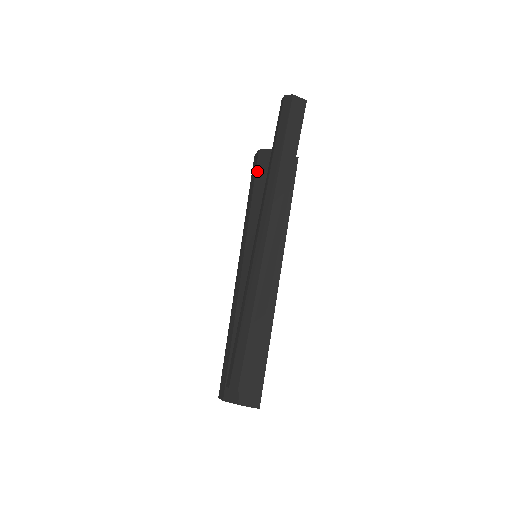
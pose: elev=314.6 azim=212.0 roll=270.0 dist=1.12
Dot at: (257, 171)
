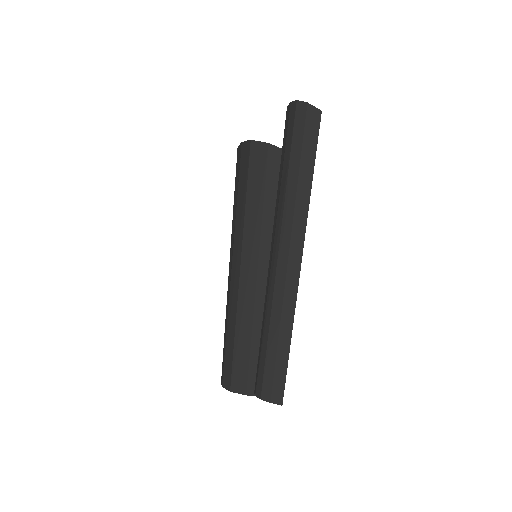
Dot at: (251, 164)
